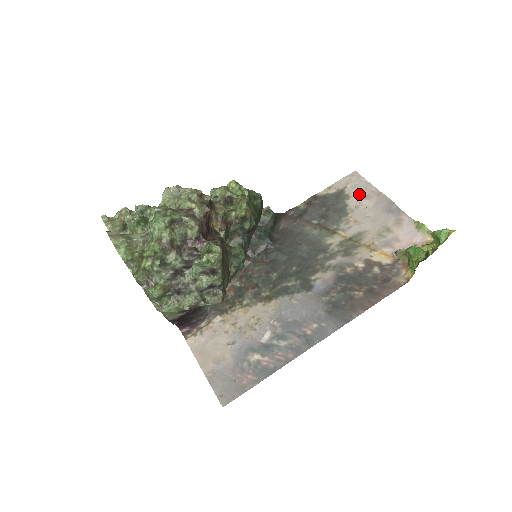
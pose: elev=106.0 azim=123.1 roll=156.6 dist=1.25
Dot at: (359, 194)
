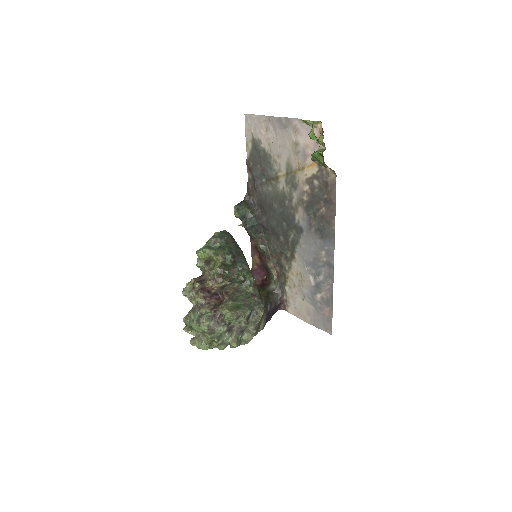
Dot at: (261, 132)
